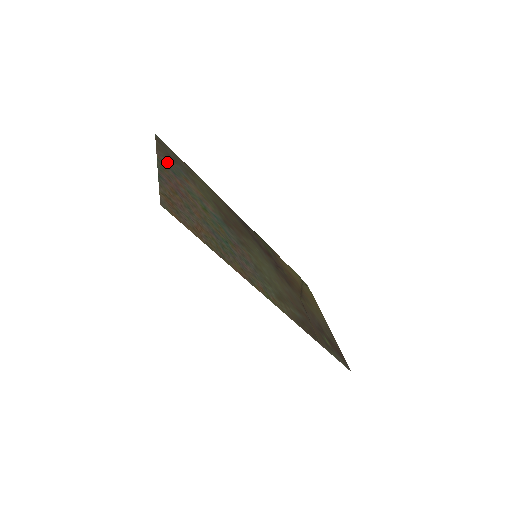
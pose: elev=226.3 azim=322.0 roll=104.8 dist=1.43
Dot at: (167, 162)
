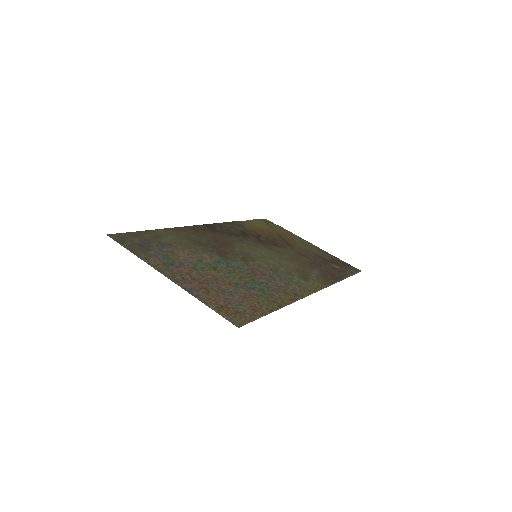
Dot at: (155, 259)
